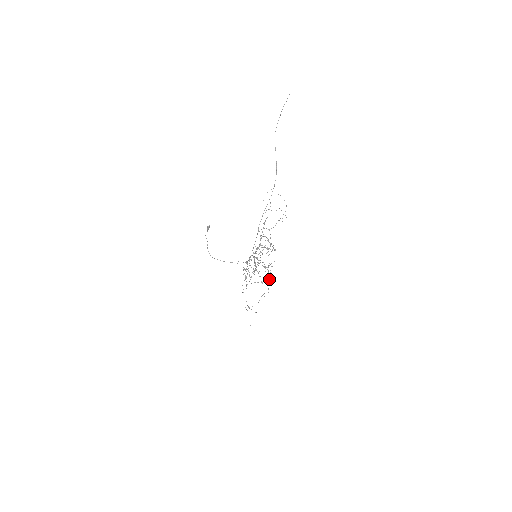
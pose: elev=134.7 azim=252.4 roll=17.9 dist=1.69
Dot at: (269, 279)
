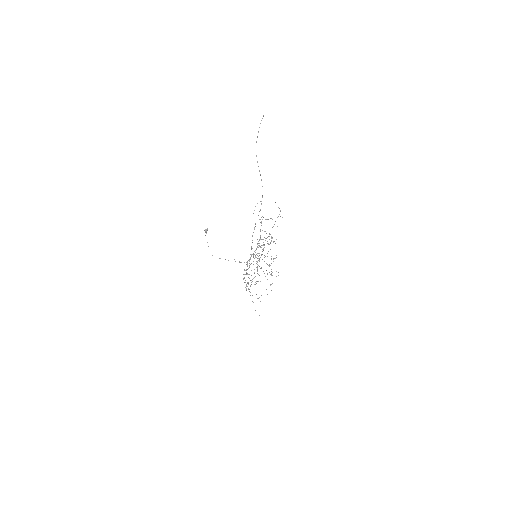
Dot at: occluded
